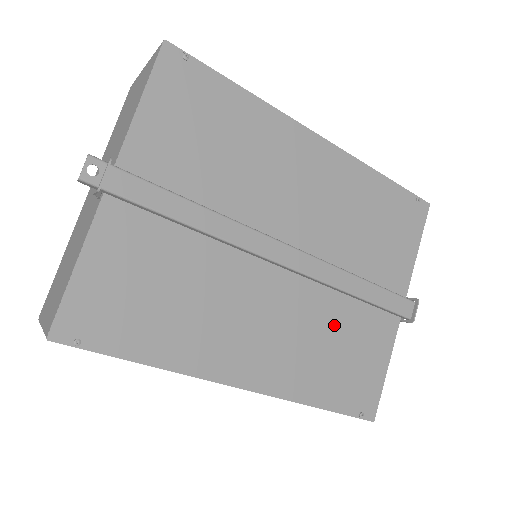
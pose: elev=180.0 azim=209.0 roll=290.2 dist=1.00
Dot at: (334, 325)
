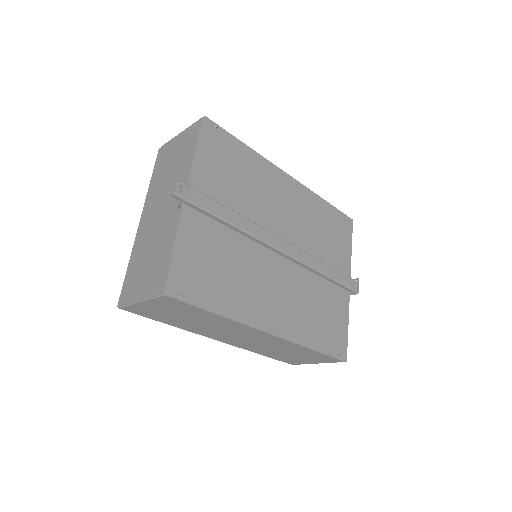
Dot at: (315, 295)
